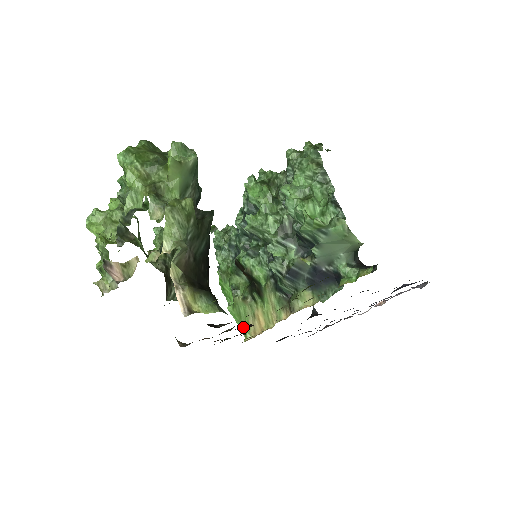
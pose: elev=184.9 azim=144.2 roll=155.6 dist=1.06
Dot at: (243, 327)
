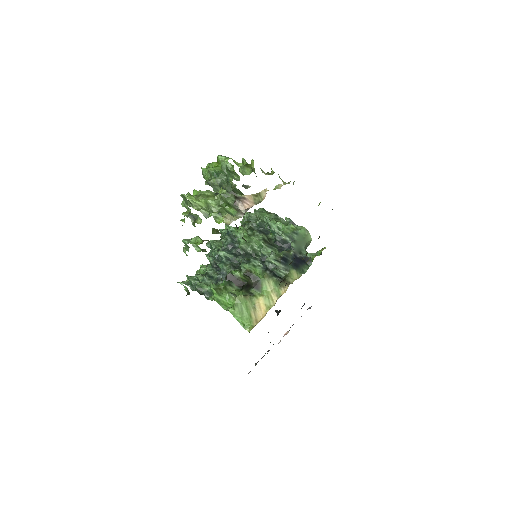
Dot at: (246, 321)
